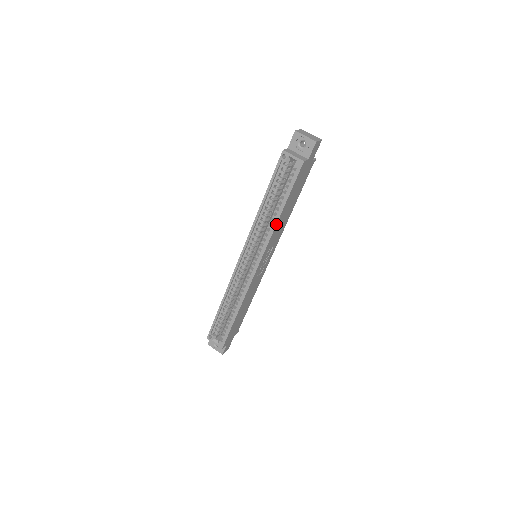
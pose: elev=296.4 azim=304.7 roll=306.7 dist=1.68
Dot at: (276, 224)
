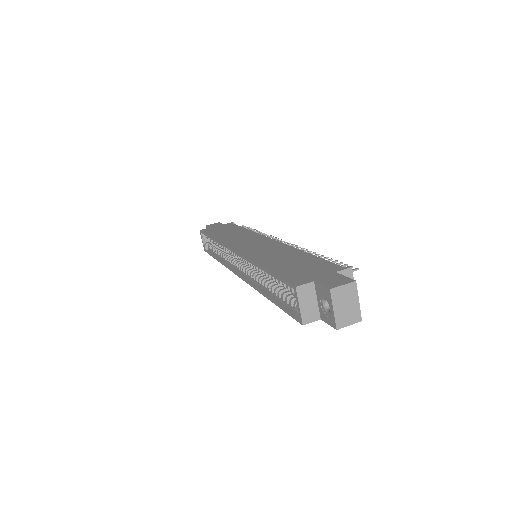
Dot at: (261, 293)
